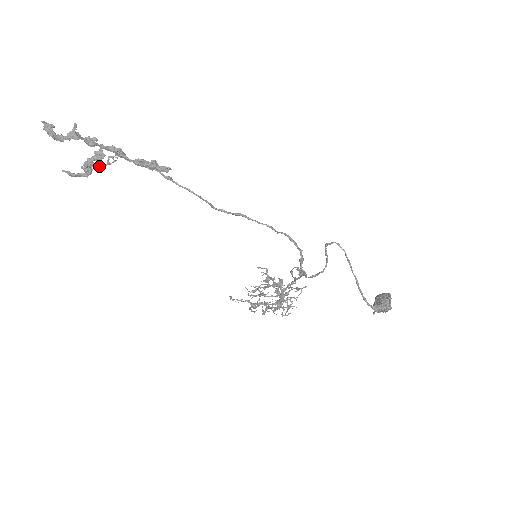
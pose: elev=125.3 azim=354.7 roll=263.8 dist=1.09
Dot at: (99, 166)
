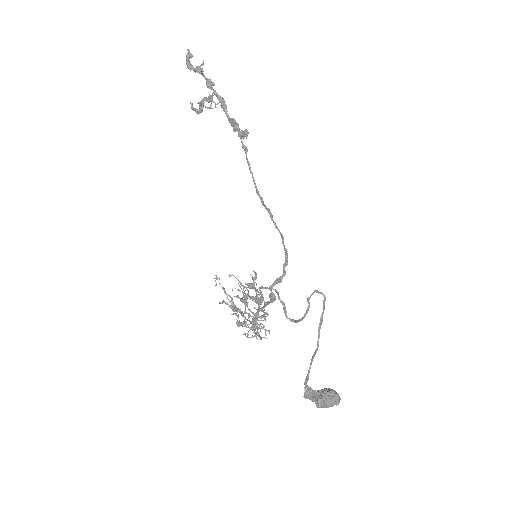
Dot at: (206, 107)
